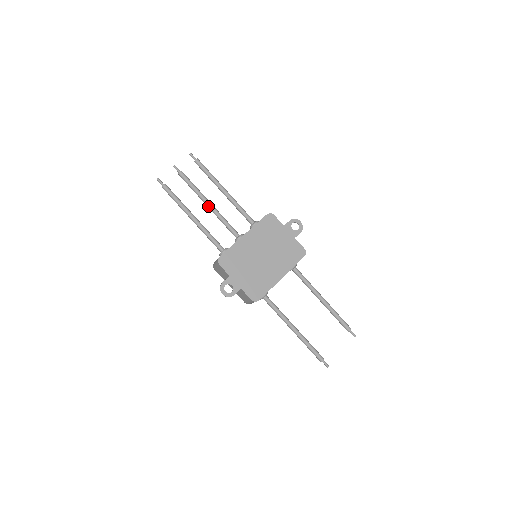
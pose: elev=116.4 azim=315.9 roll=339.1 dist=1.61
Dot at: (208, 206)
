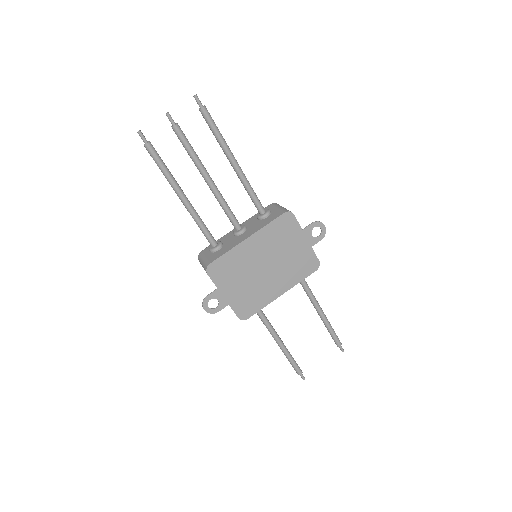
Dot at: (207, 182)
